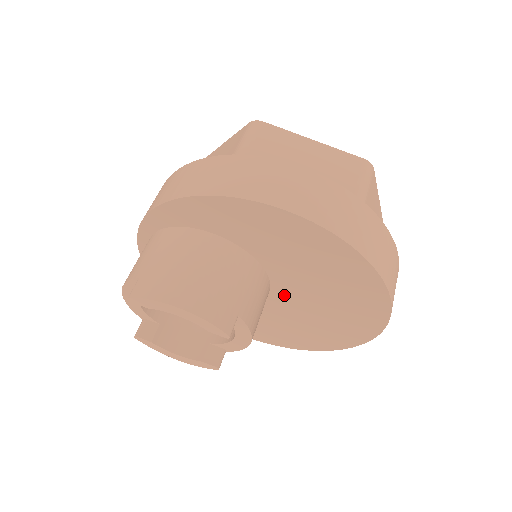
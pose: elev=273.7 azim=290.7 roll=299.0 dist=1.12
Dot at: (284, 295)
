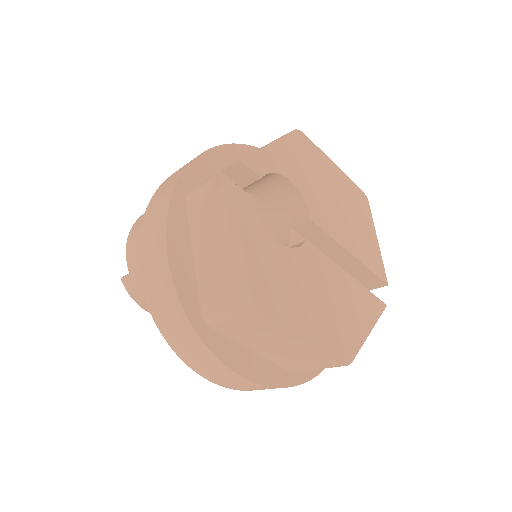
Dot at: occluded
